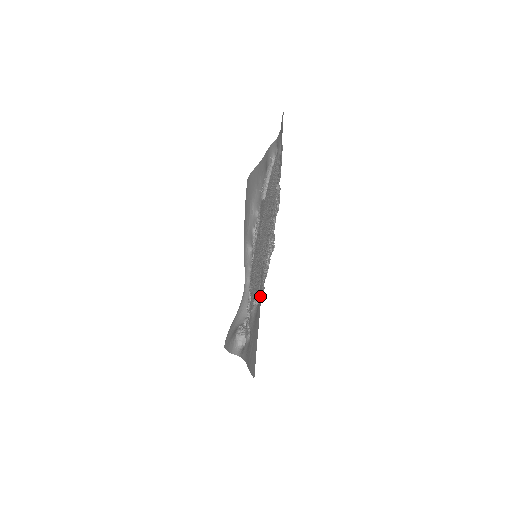
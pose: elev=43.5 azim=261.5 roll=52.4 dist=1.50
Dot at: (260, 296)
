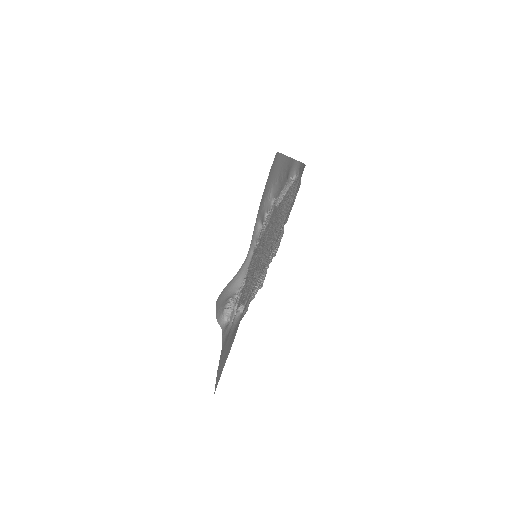
Dot at: (236, 330)
